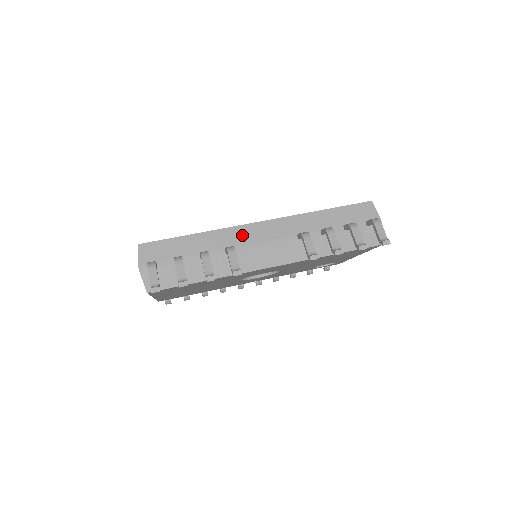
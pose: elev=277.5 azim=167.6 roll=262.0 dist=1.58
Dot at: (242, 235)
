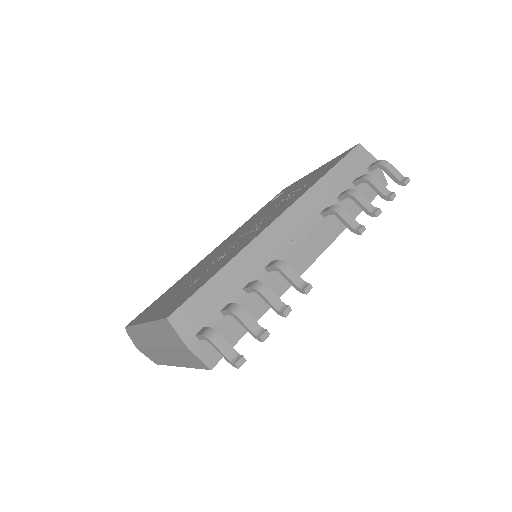
Dot at: (271, 242)
